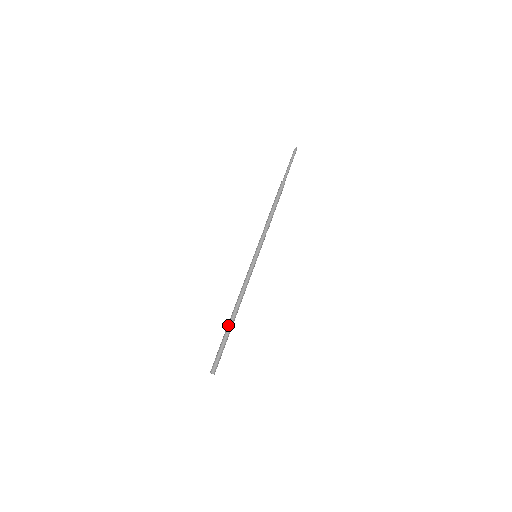
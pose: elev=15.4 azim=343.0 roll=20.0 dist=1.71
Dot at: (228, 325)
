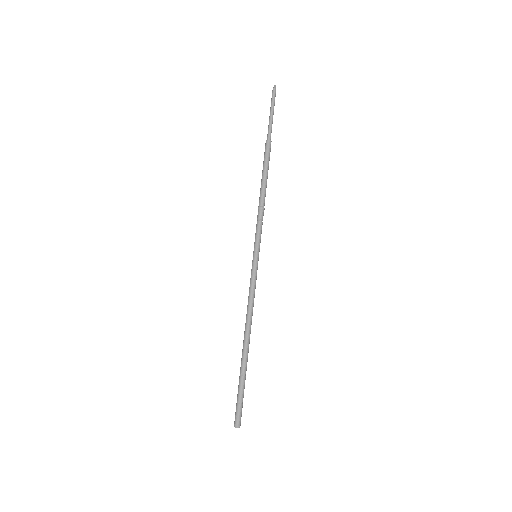
Dot at: (245, 360)
